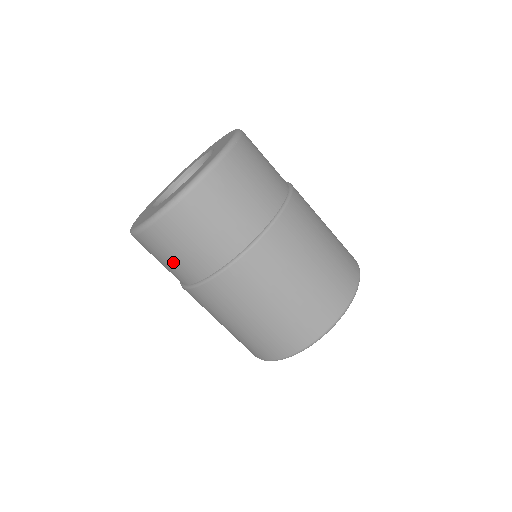
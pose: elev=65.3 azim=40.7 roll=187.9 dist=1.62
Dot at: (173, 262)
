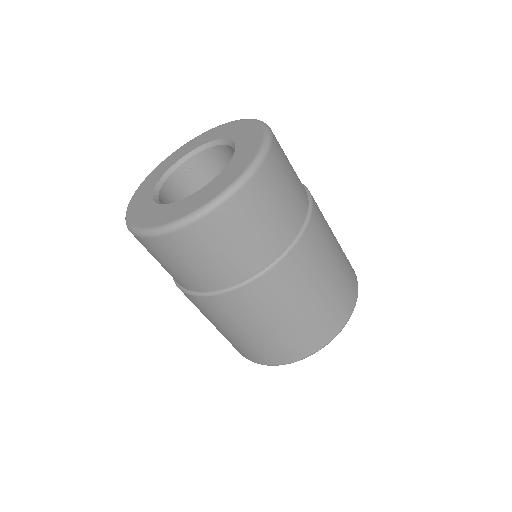
Dot at: occluded
